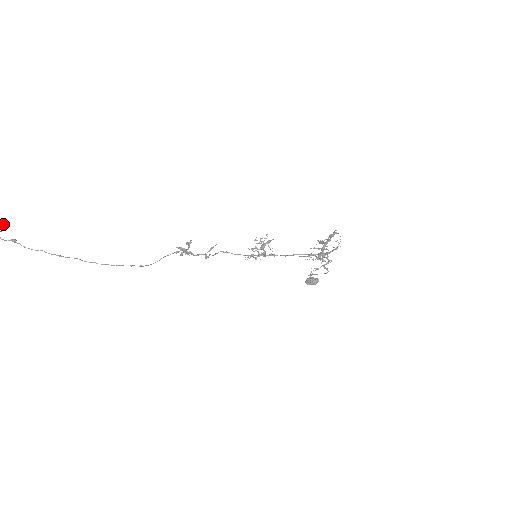
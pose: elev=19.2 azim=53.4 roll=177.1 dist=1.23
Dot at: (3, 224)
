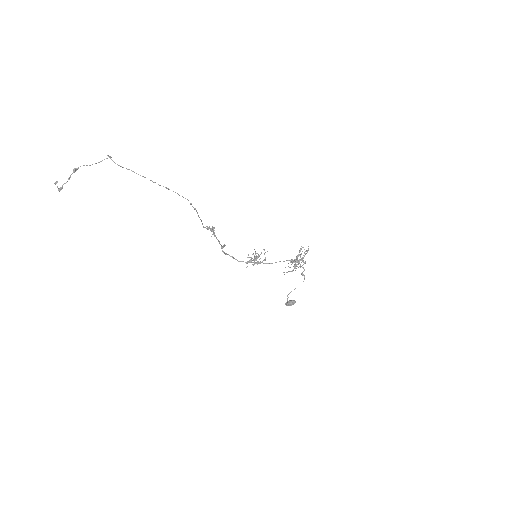
Dot at: (58, 189)
